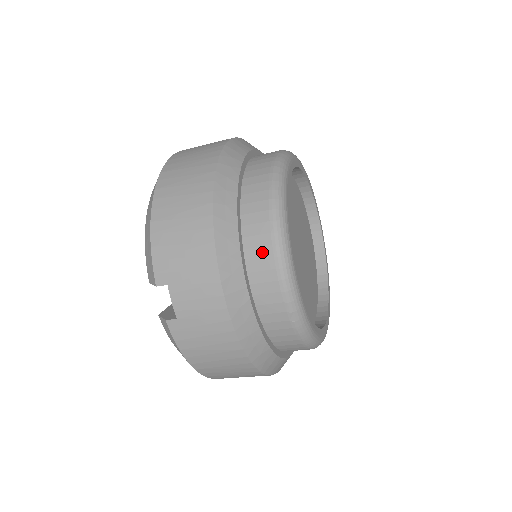
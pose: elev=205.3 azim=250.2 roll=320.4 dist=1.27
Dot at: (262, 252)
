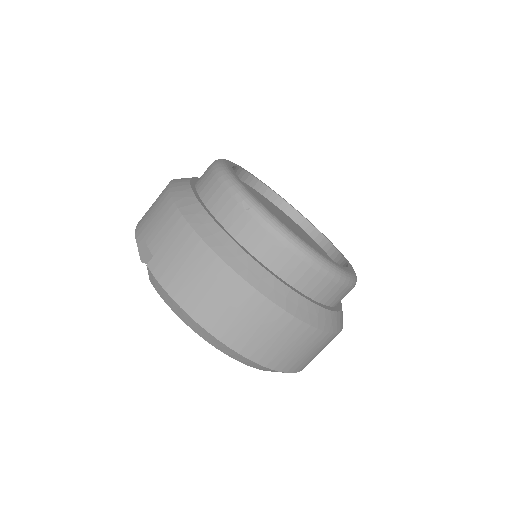
Dot at: (207, 180)
